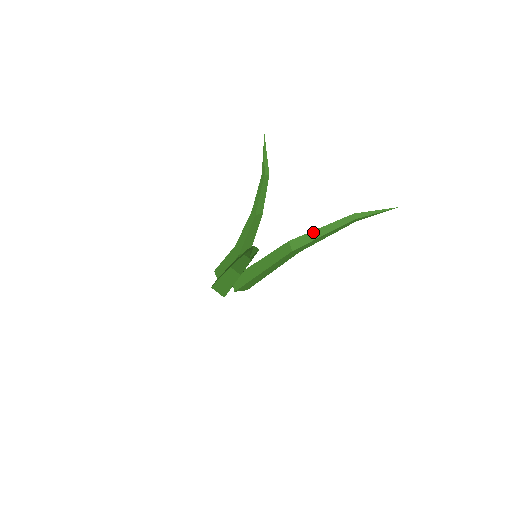
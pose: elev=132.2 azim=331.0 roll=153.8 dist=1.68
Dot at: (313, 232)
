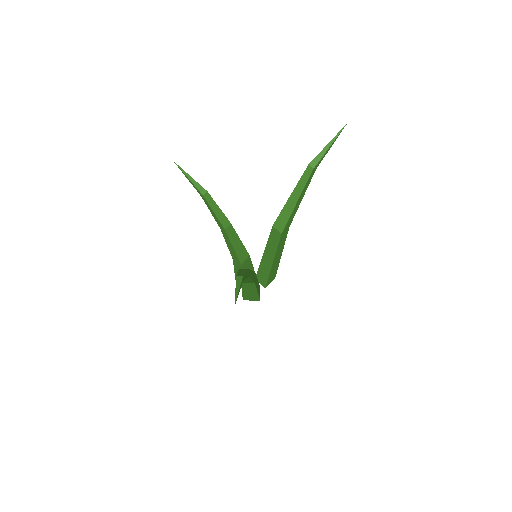
Dot at: (286, 205)
